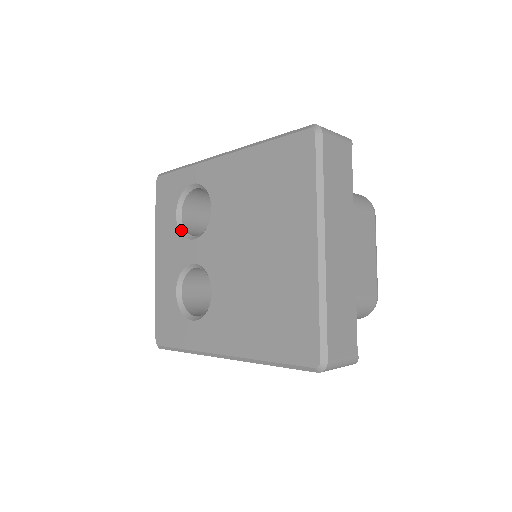
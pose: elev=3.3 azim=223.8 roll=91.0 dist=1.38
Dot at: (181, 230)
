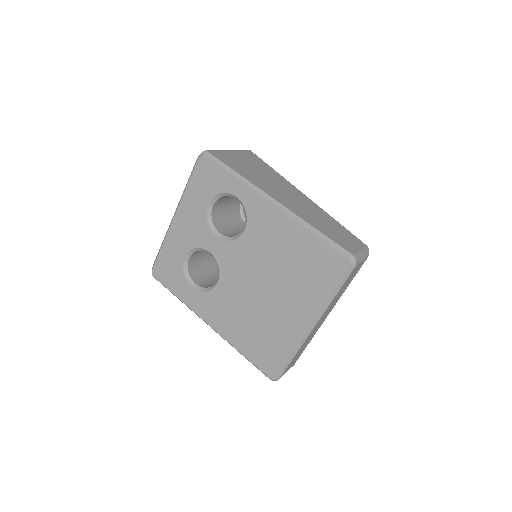
Dot at: (209, 218)
